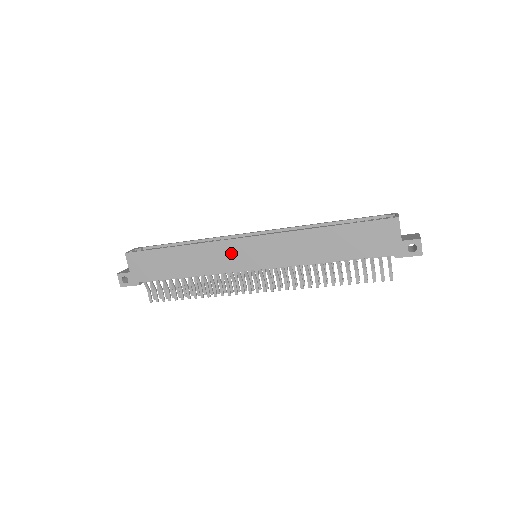
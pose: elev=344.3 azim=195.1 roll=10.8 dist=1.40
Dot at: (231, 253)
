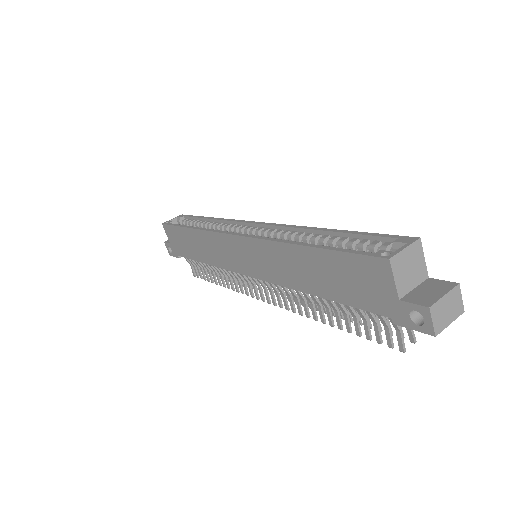
Dot at: (226, 249)
